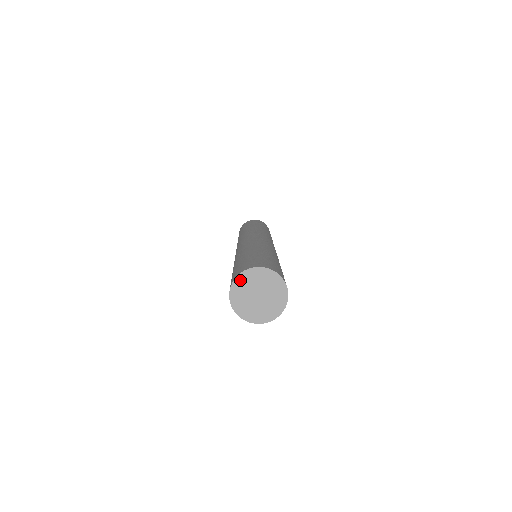
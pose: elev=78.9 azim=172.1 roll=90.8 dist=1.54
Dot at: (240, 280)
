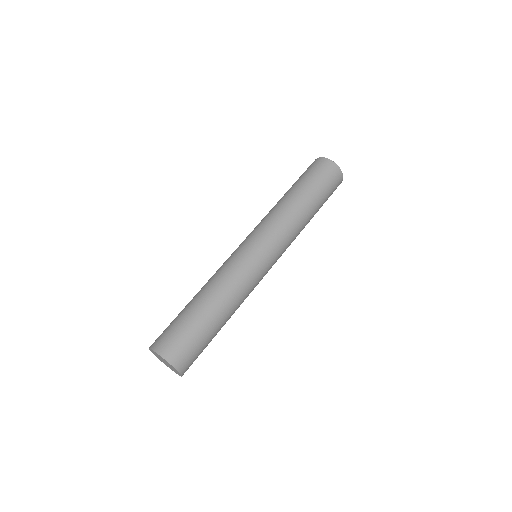
Dot at: (155, 355)
